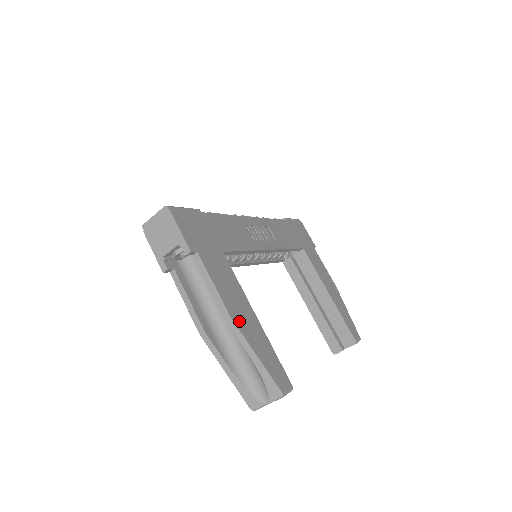
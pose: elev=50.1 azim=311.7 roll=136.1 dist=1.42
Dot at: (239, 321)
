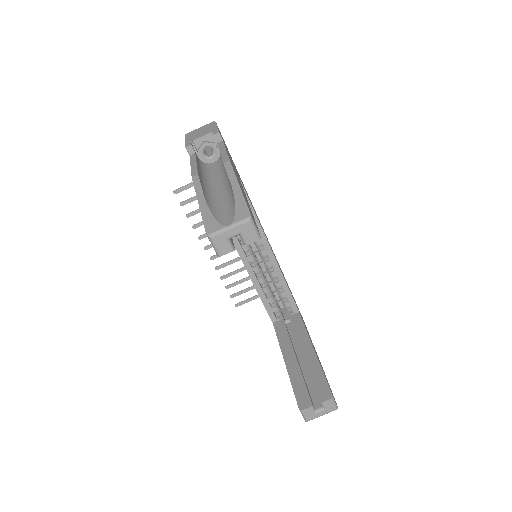
Dot at: occluded
